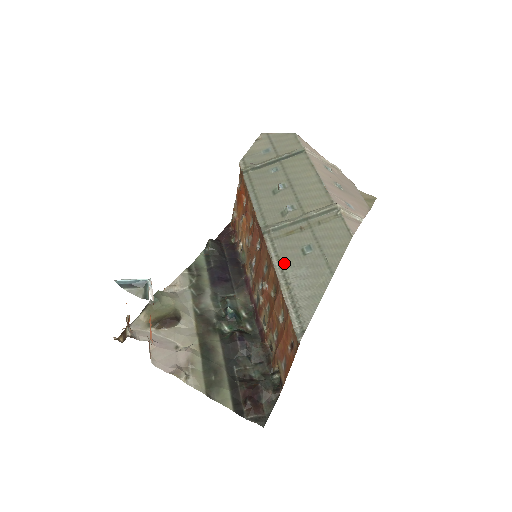
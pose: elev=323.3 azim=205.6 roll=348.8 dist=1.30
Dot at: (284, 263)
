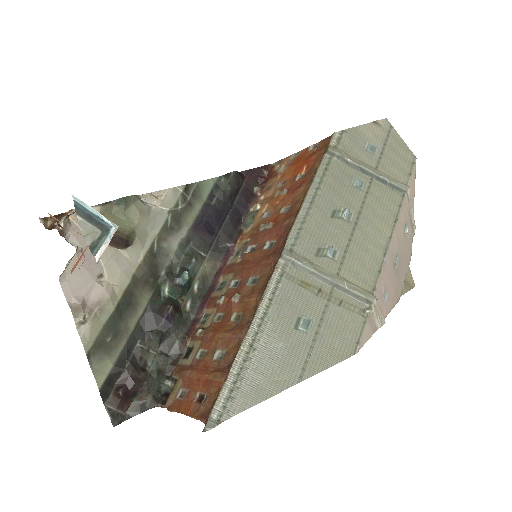
Dot at: (269, 317)
